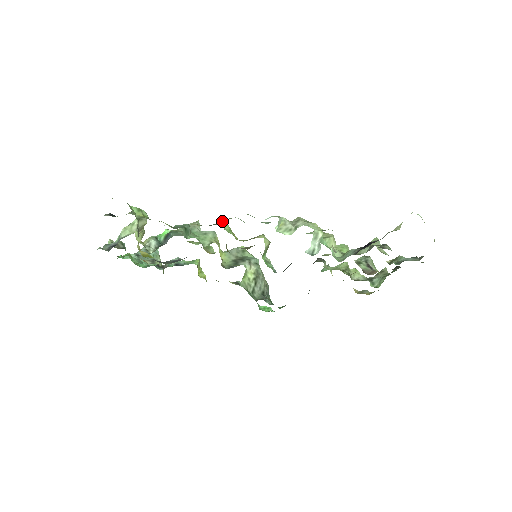
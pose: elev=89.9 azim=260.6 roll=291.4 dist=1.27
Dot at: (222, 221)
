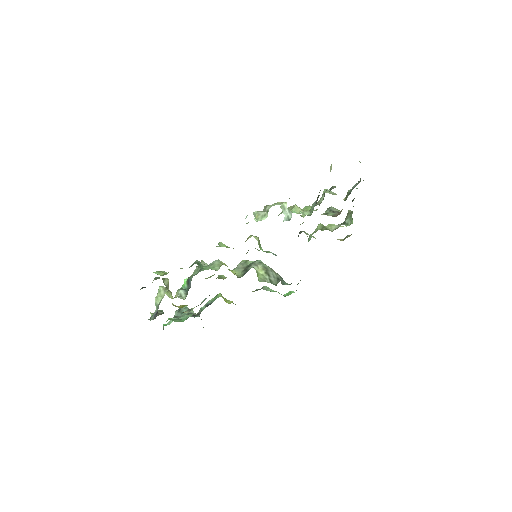
Dot at: (218, 244)
